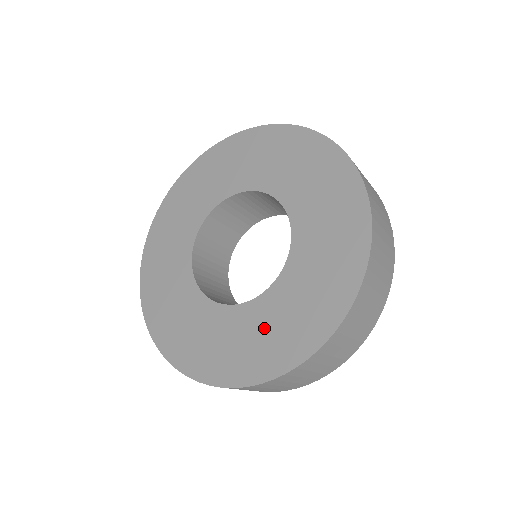
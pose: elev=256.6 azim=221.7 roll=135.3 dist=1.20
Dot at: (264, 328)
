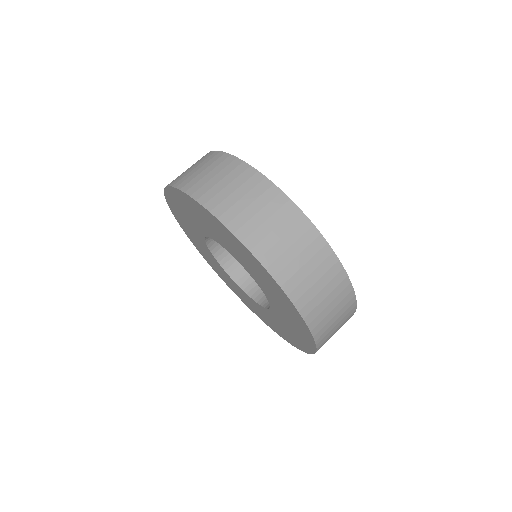
Dot at: (288, 325)
